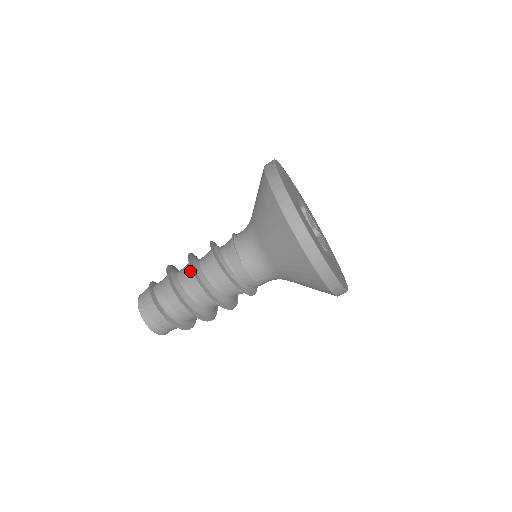
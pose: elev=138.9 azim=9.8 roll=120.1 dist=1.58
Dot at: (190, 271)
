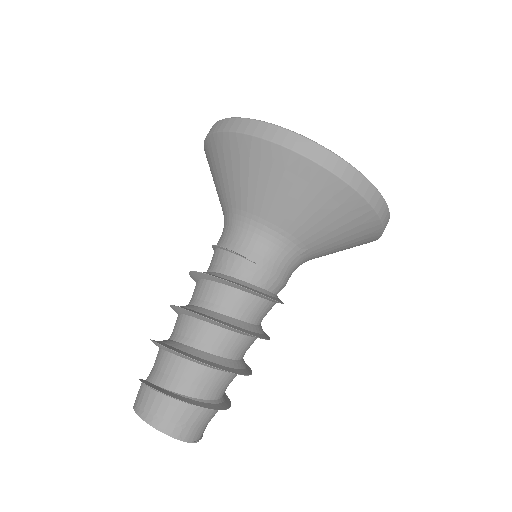
Dot at: (190, 320)
